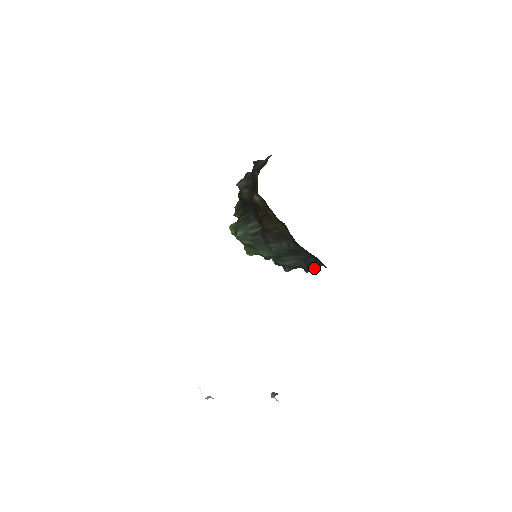
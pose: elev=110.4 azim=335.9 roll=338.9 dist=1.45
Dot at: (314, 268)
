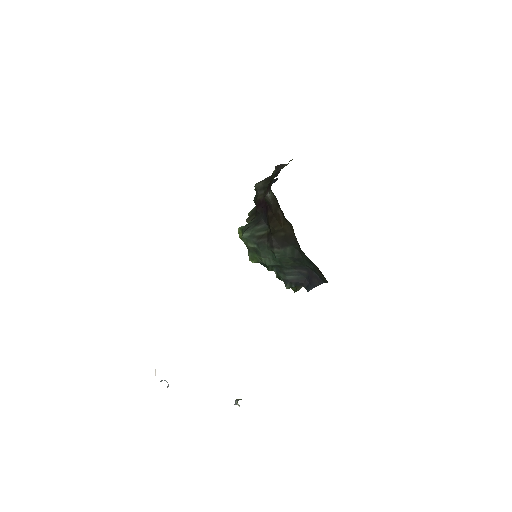
Dot at: (316, 286)
